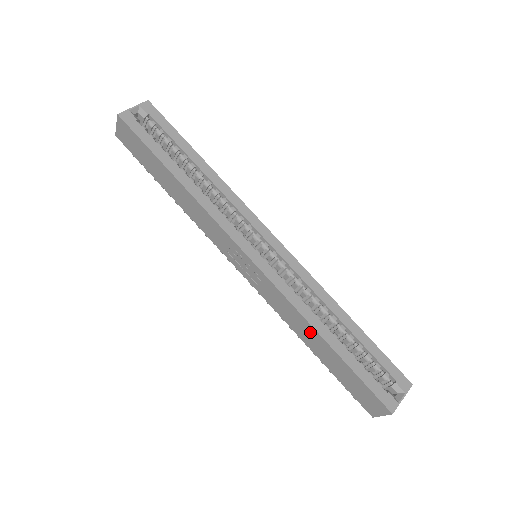
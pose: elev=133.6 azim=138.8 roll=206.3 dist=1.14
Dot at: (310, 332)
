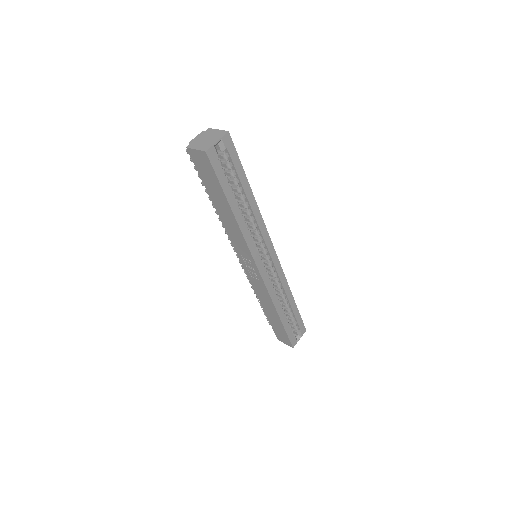
Dot at: (272, 308)
